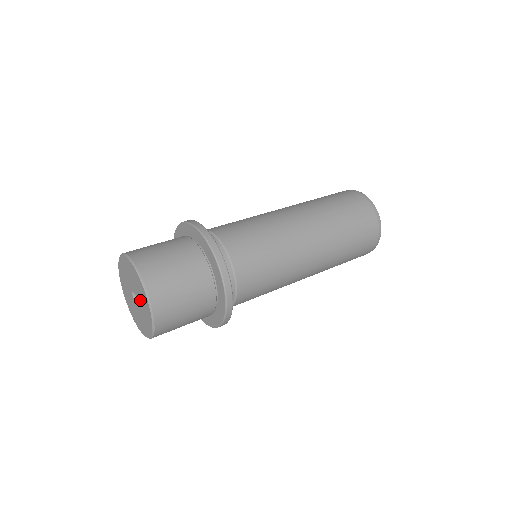
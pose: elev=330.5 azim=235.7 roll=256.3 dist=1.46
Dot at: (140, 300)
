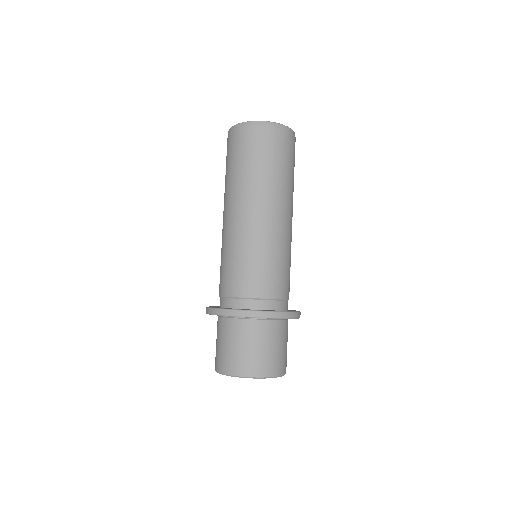
Dot at: occluded
